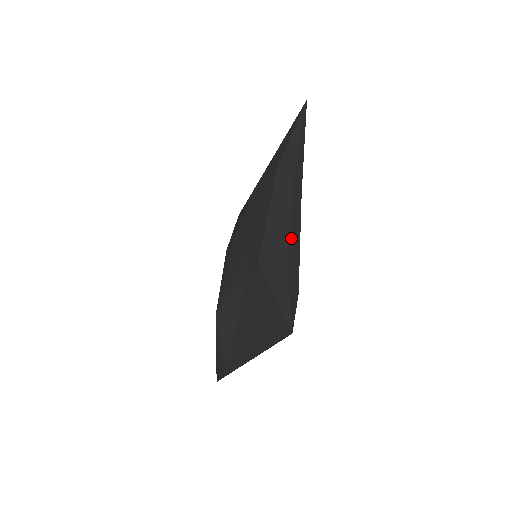
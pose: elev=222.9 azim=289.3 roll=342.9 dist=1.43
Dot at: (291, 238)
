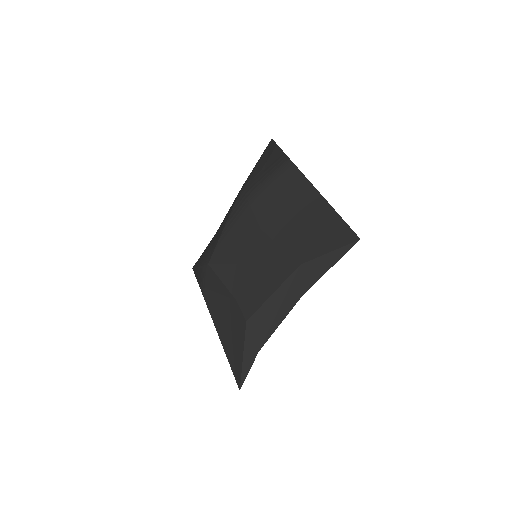
Dot at: occluded
